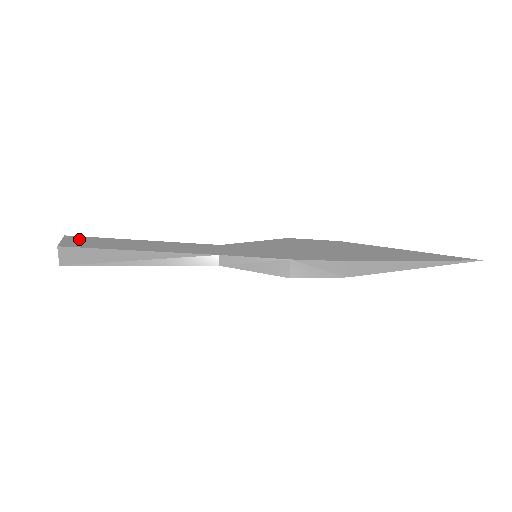
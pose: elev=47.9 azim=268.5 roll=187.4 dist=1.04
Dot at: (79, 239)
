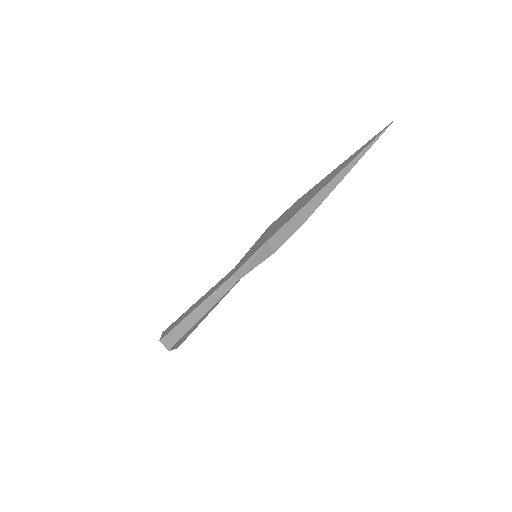
Dot at: (168, 328)
